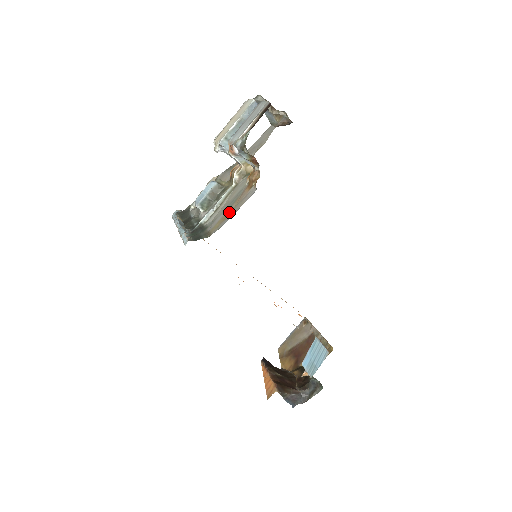
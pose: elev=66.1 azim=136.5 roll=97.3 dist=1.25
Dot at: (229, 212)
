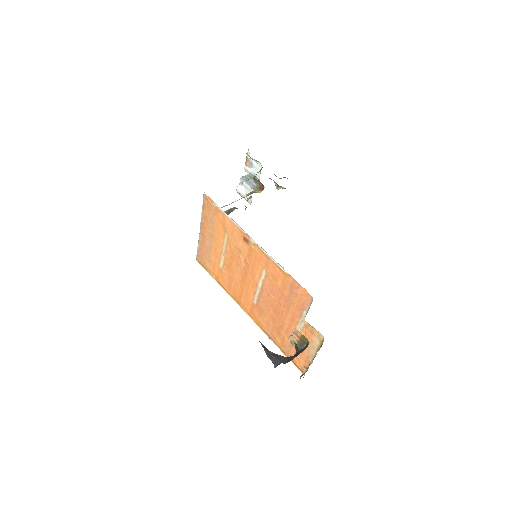
Dot at: occluded
